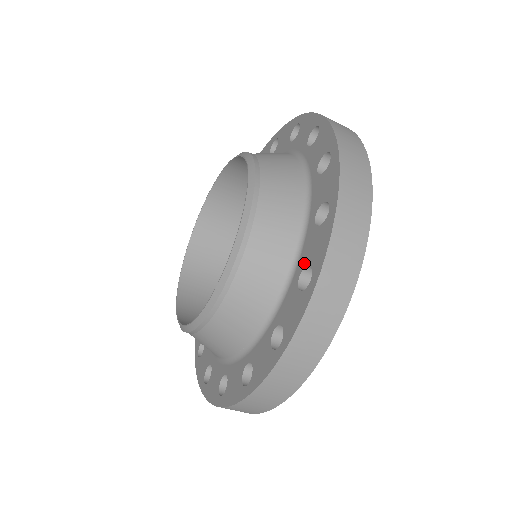
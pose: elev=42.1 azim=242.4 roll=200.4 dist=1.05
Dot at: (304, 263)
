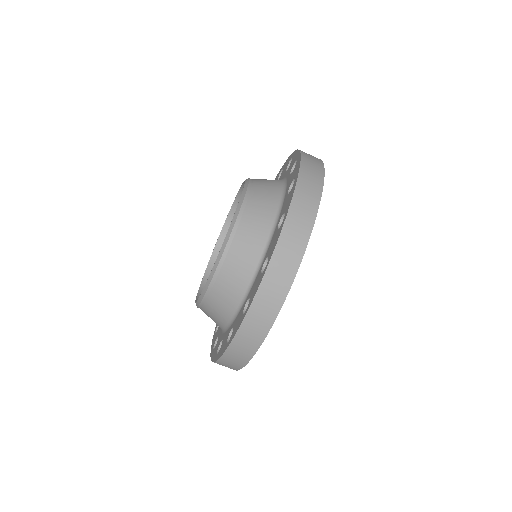
Dot at: (281, 216)
